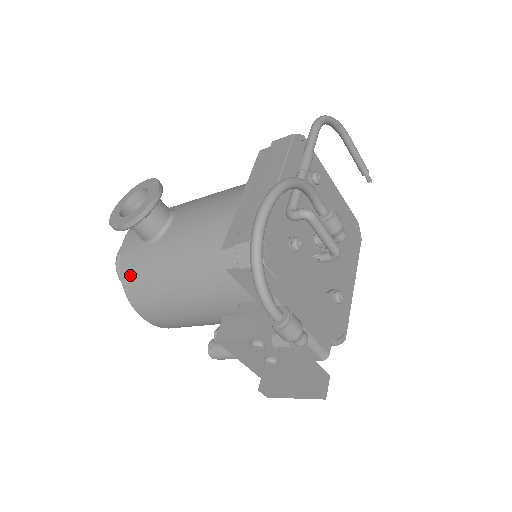
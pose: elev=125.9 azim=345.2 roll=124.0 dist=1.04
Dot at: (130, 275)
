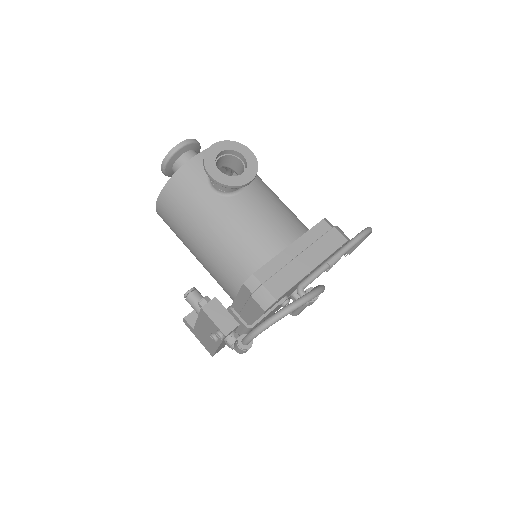
Dot at: (179, 186)
